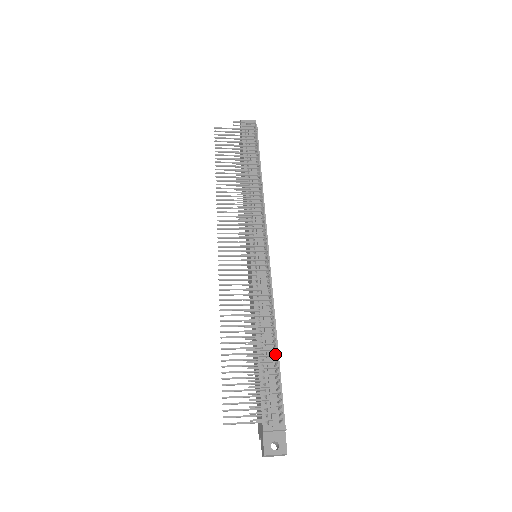
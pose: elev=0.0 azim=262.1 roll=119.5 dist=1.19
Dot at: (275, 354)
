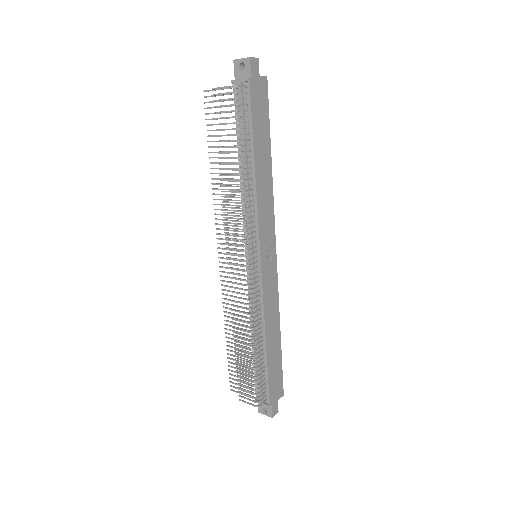
Dot at: (264, 353)
